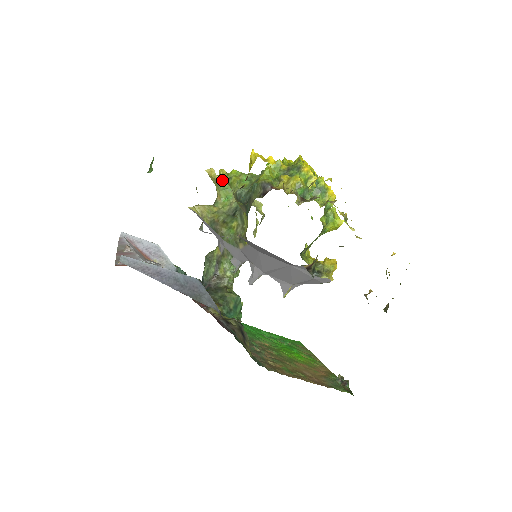
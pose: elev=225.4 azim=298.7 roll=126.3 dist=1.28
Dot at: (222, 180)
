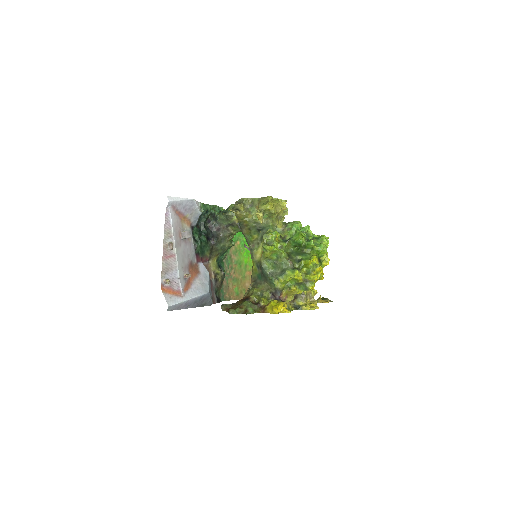
Dot at: (266, 212)
